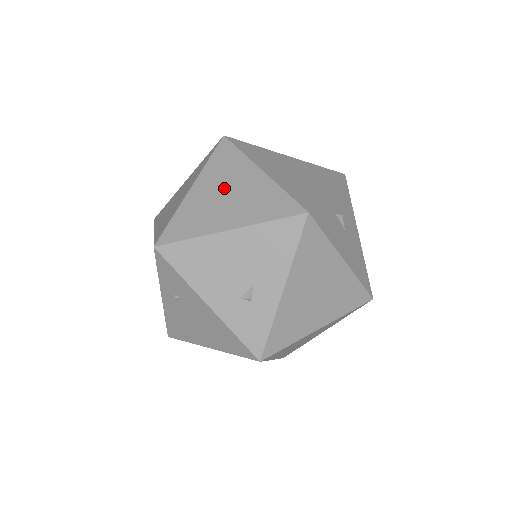
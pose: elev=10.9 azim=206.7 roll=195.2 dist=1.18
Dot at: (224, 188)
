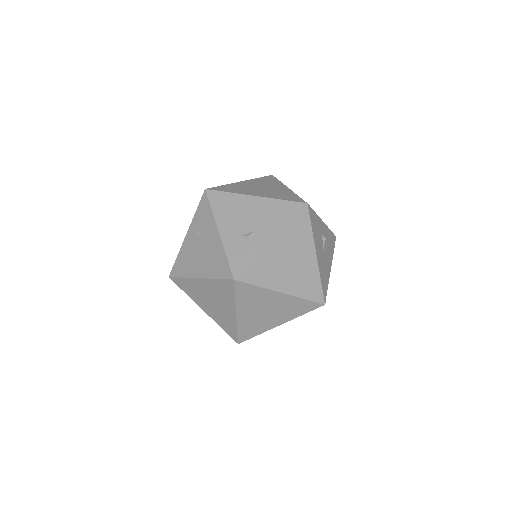
Dot at: (261, 186)
